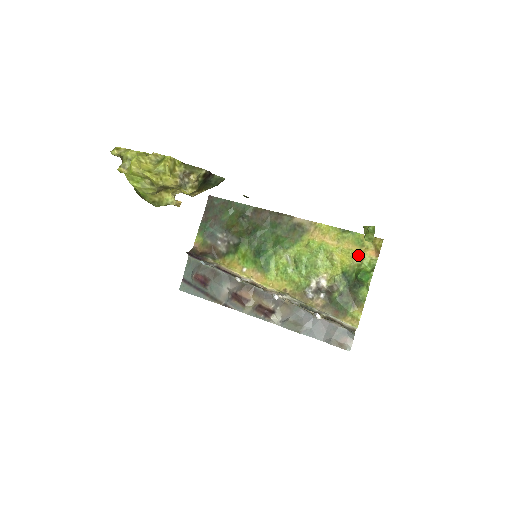
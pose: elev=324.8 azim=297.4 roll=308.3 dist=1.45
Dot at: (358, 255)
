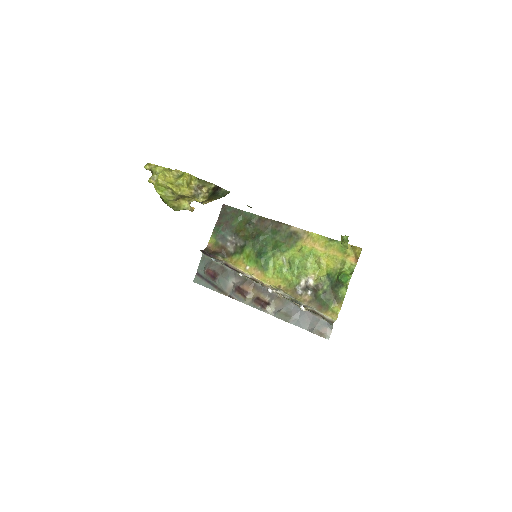
Dot at: (341, 260)
